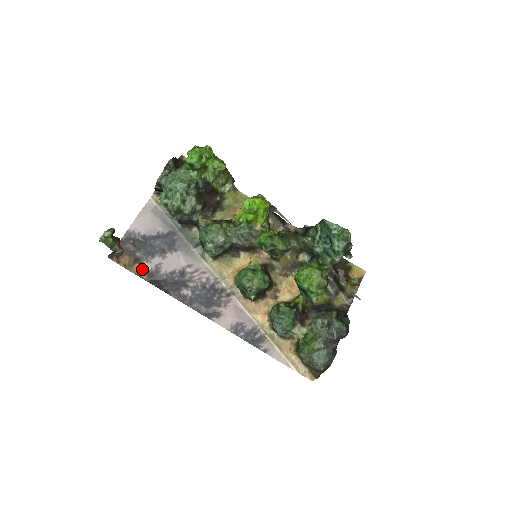
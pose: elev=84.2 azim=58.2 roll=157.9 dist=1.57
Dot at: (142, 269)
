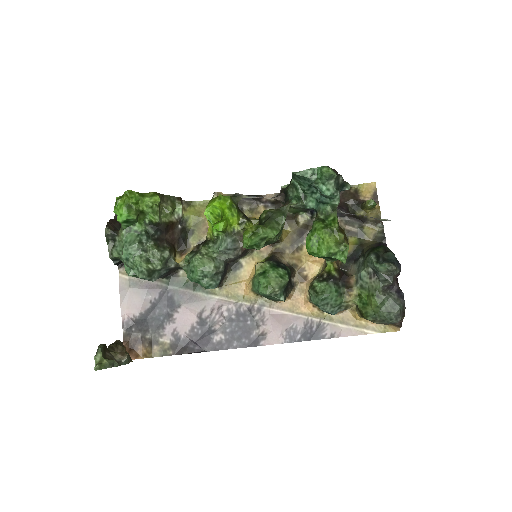
Dot at: (162, 347)
